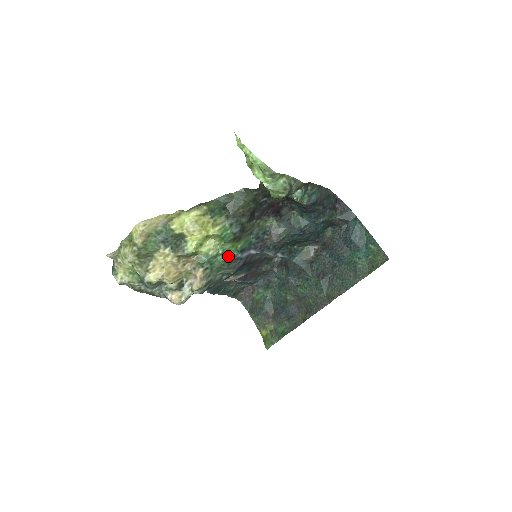
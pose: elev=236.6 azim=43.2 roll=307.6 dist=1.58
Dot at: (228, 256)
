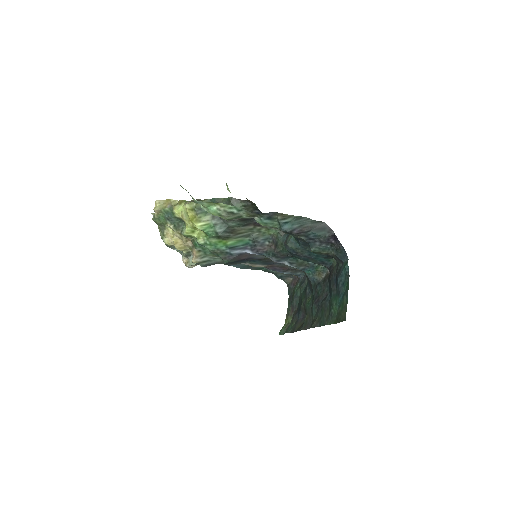
Dot at: (216, 248)
